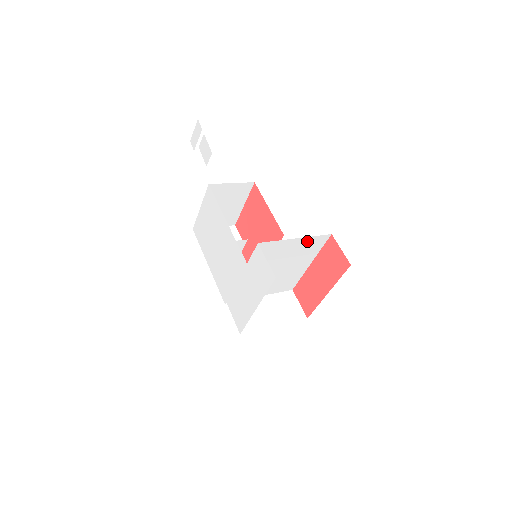
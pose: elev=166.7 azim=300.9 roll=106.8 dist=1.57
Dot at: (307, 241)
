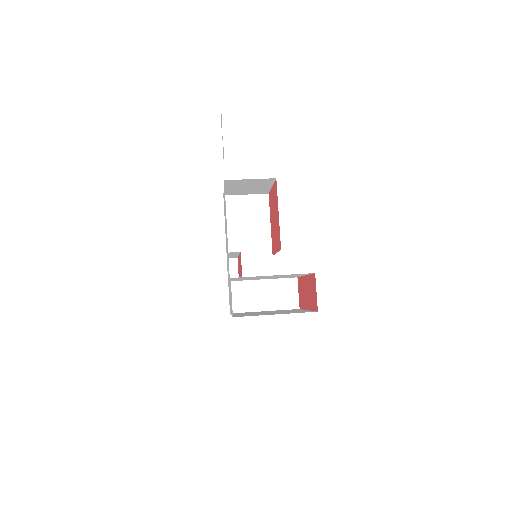
Dot at: occluded
